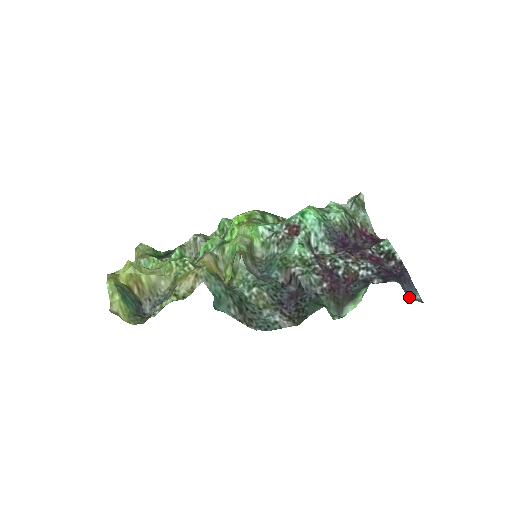
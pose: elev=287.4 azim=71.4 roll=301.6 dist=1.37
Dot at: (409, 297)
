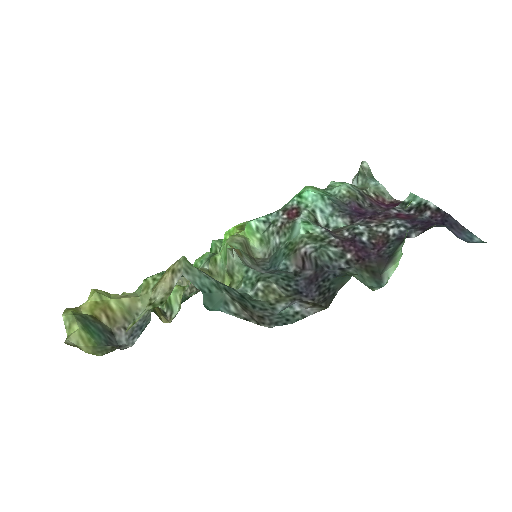
Dot at: occluded
